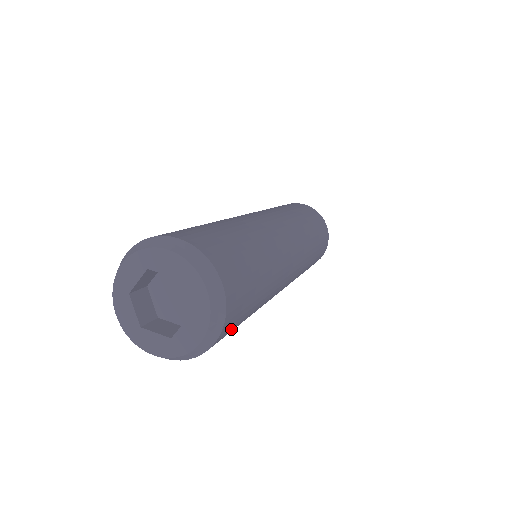
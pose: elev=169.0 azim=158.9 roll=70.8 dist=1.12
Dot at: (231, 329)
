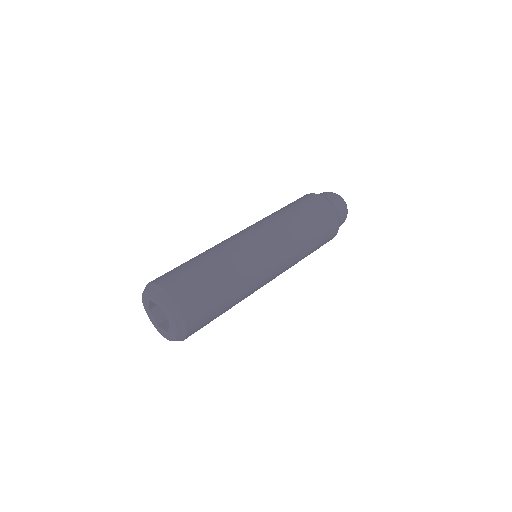
Dot at: (202, 324)
